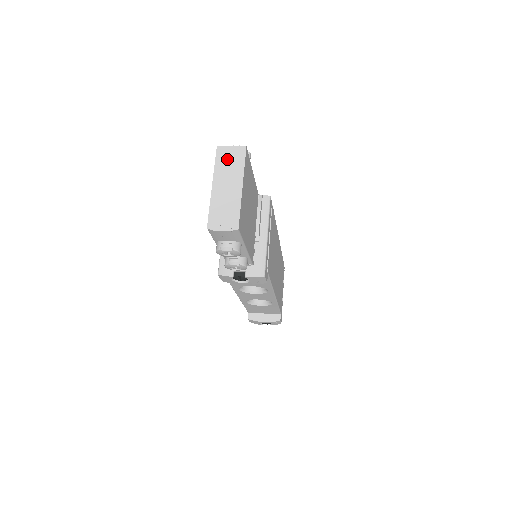
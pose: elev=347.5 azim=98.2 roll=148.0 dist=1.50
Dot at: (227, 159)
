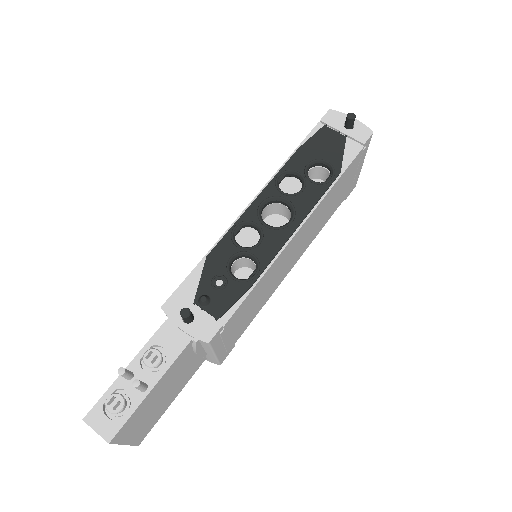
Dot at: occluded
